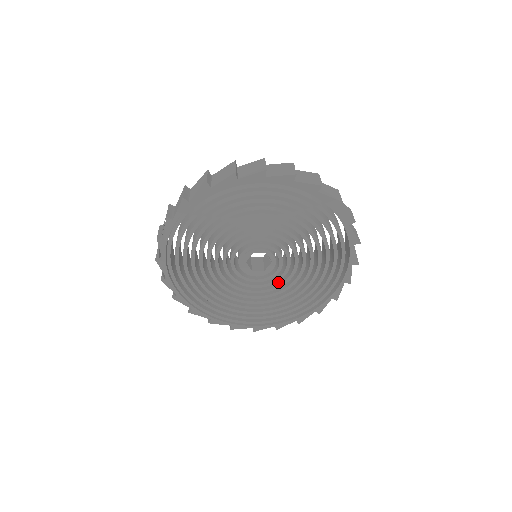
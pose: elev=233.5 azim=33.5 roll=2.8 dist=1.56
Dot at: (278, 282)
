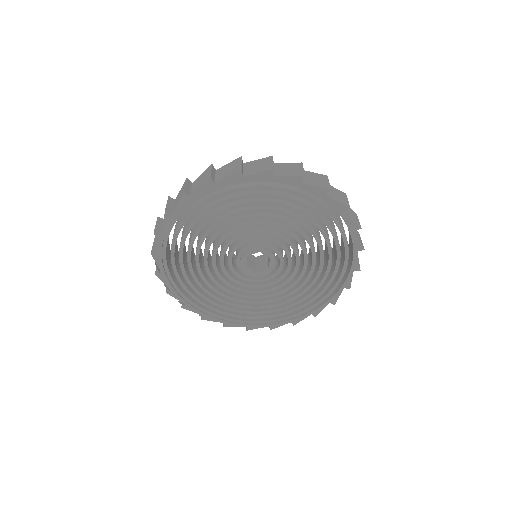
Dot at: (290, 273)
